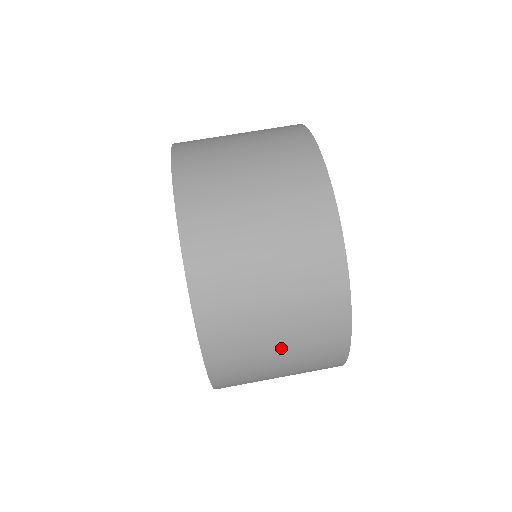
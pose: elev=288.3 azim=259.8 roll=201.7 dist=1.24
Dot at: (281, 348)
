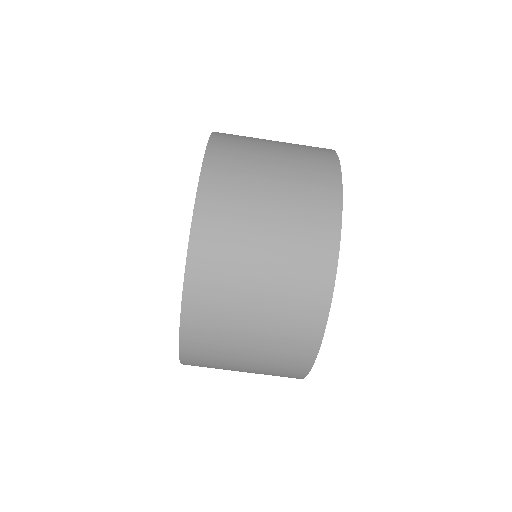
Dot at: occluded
